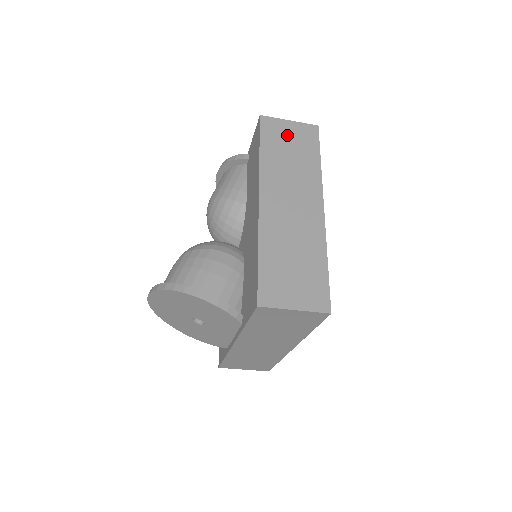
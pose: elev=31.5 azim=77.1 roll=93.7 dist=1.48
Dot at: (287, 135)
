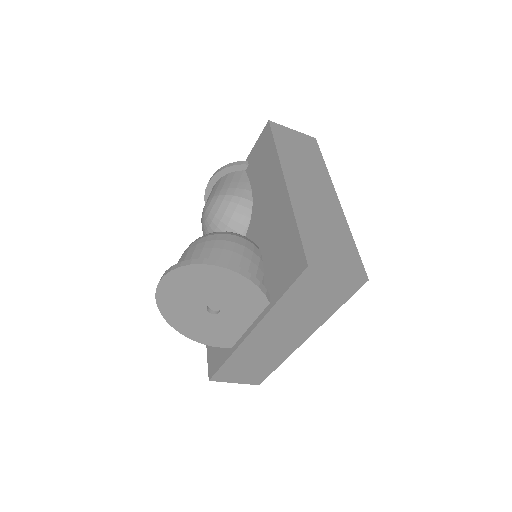
Dot at: (294, 139)
